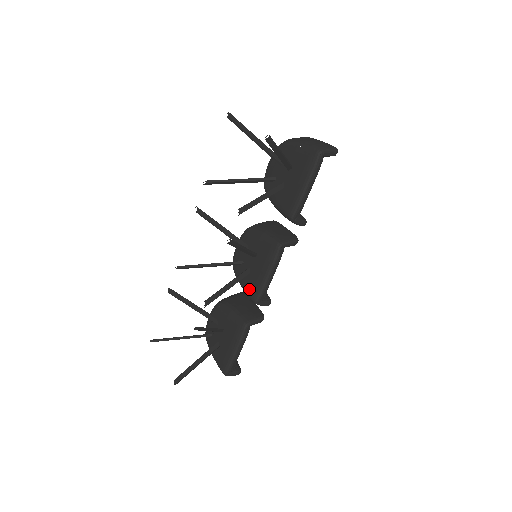
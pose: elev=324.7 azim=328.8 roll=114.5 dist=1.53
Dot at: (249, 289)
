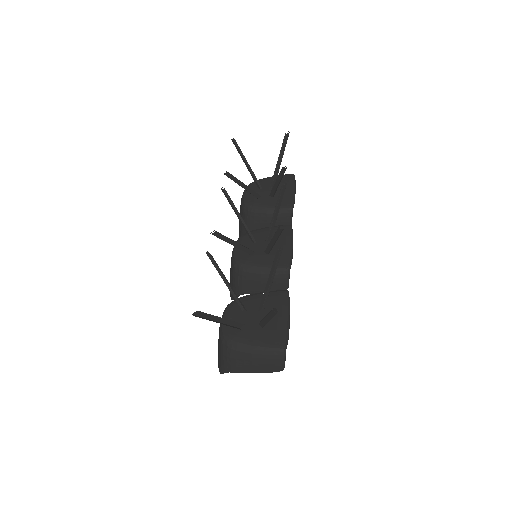
Dot at: occluded
